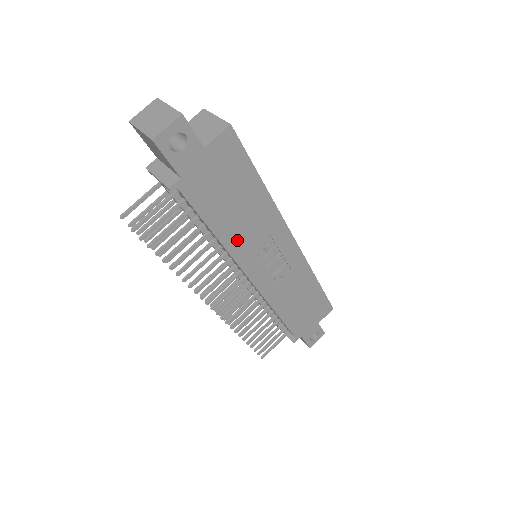
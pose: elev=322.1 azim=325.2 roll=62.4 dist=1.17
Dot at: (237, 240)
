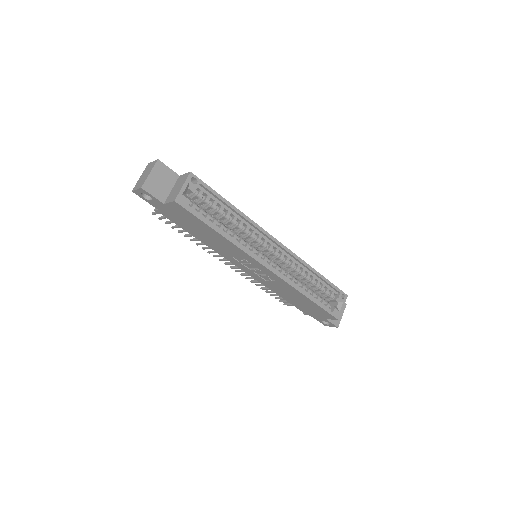
Dot at: (216, 247)
